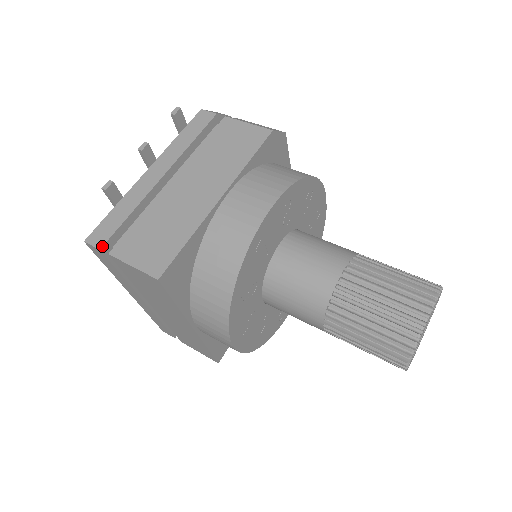
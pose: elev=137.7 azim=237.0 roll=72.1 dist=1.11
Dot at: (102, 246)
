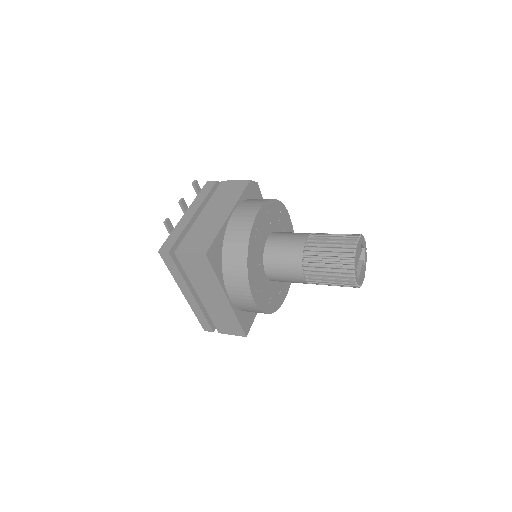
Dot at: (169, 250)
